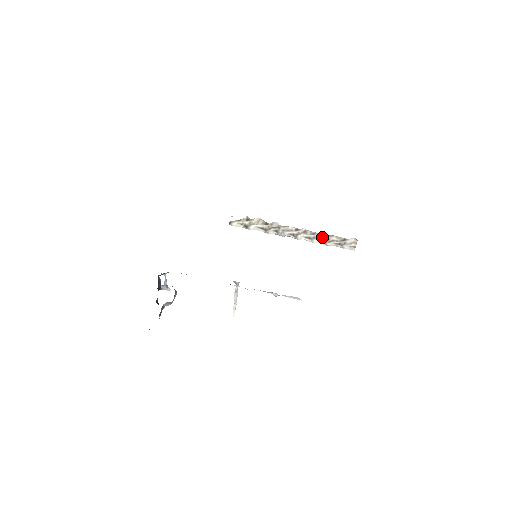
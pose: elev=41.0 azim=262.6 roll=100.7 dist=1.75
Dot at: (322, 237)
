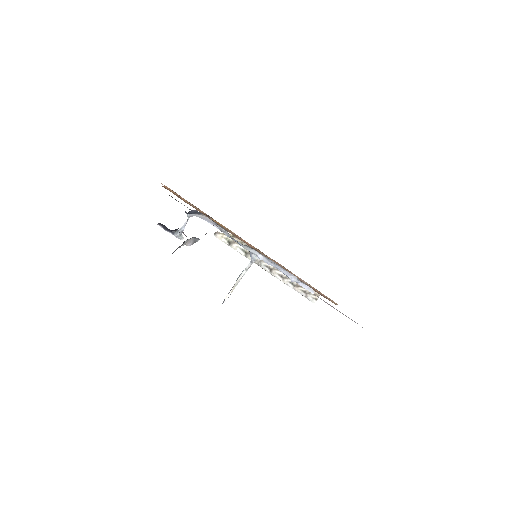
Dot at: occluded
